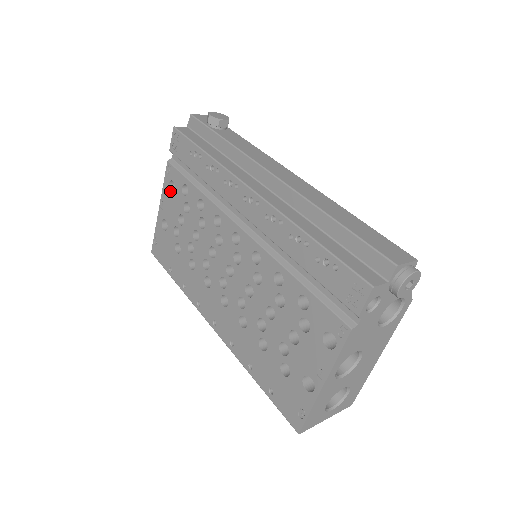
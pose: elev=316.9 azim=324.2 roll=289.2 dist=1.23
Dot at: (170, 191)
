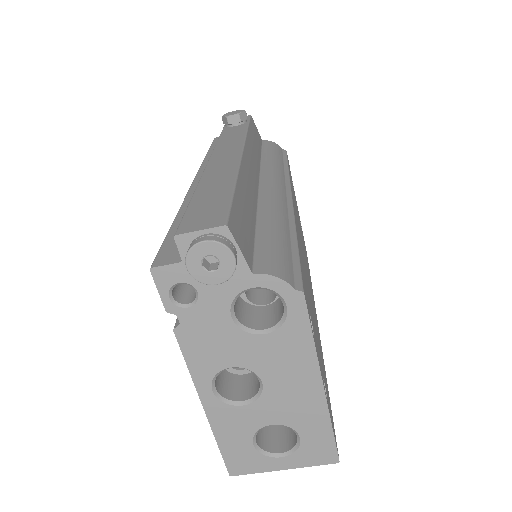
Dot at: occluded
